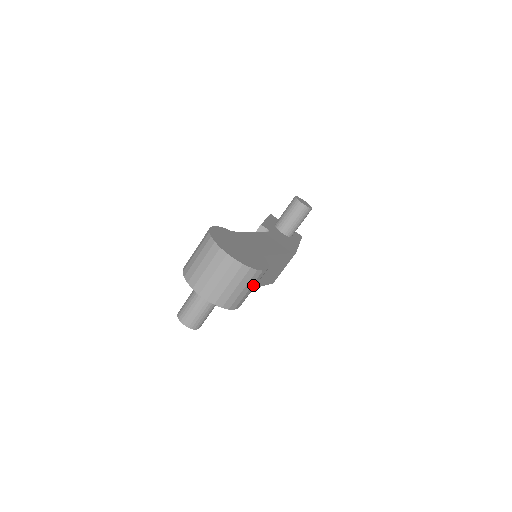
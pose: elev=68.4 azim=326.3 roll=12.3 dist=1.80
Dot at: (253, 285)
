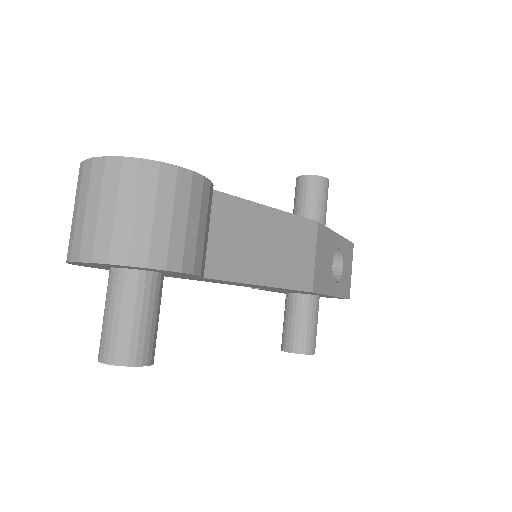
Dot at: (179, 207)
